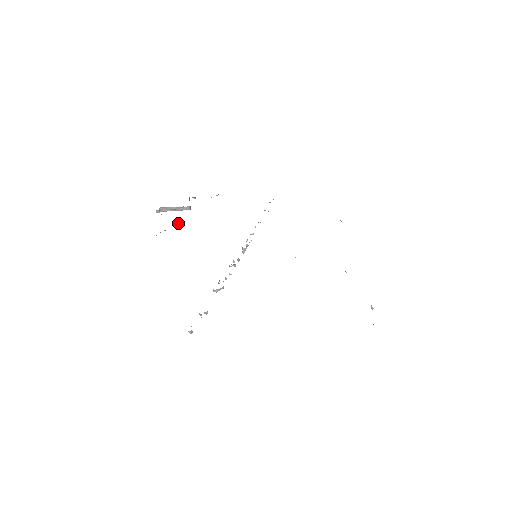
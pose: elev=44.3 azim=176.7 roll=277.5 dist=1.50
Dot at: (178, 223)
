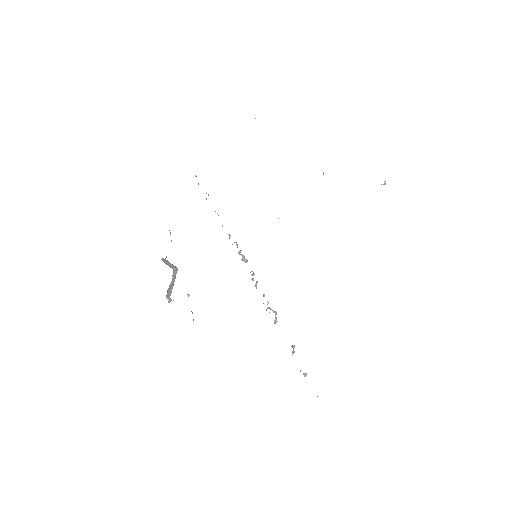
Dot at: (189, 295)
